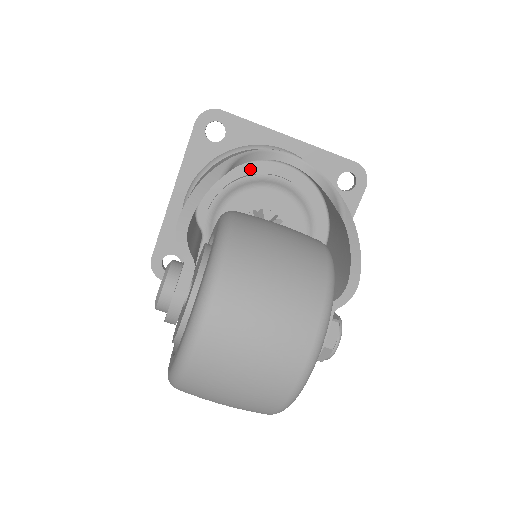
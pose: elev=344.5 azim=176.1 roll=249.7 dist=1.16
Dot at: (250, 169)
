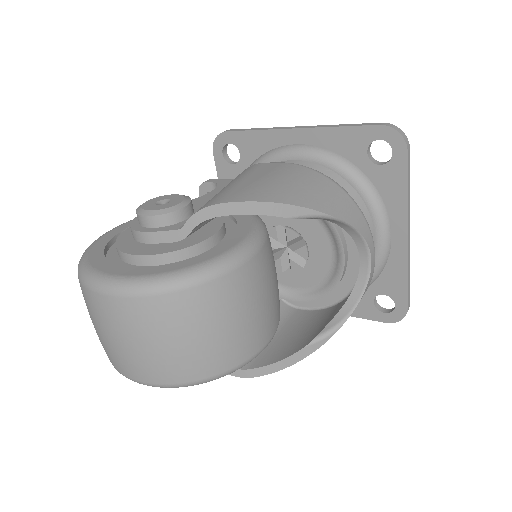
Dot at: occluded
